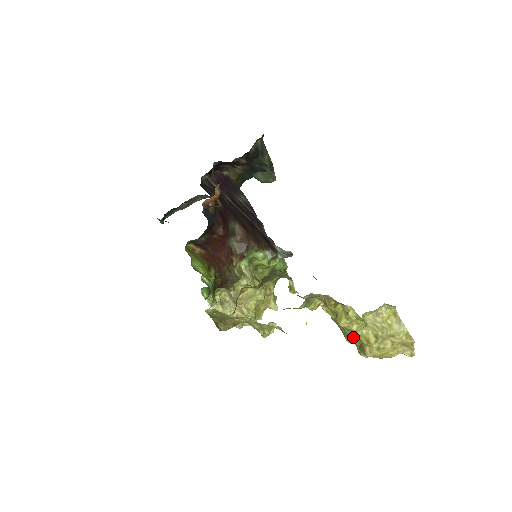
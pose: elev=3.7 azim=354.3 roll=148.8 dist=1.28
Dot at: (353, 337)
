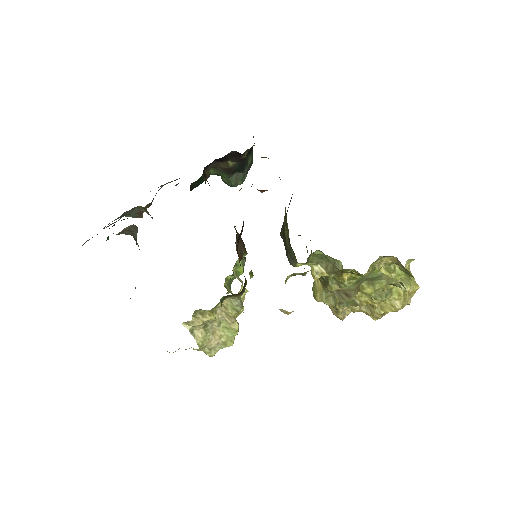
Dot at: (390, 295)
